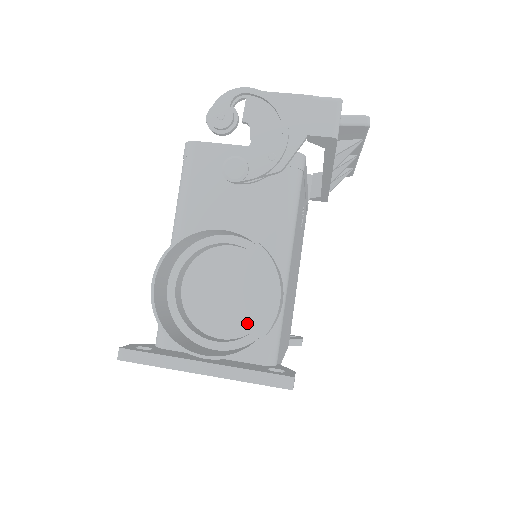
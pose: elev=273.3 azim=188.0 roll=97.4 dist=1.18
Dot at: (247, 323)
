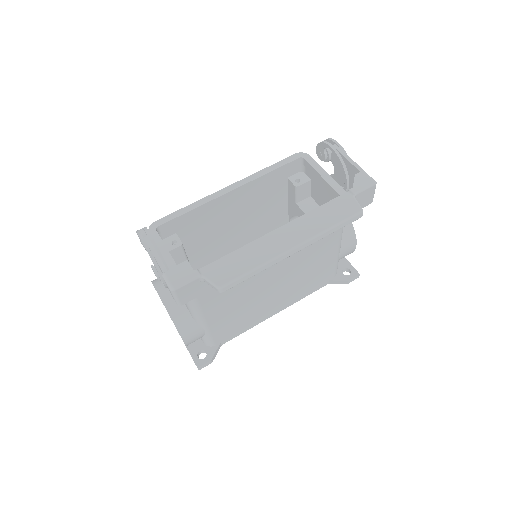
Dot at: occluded
